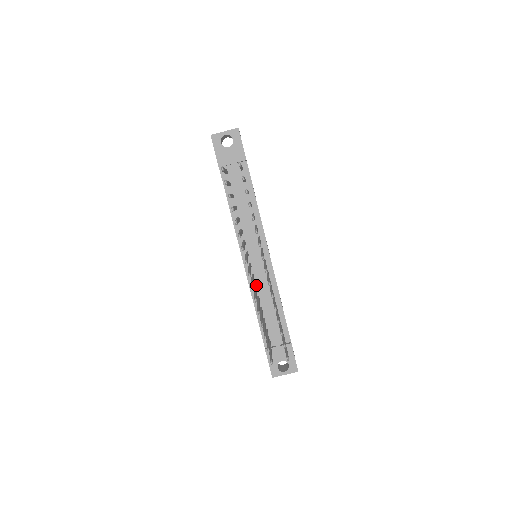
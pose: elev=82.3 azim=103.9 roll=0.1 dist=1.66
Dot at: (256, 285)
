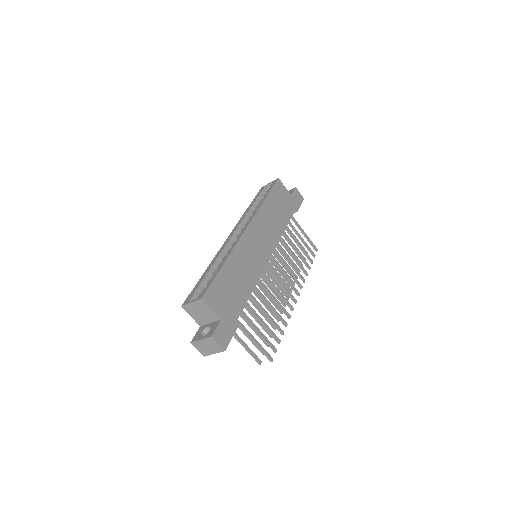
Dot at: occluded
